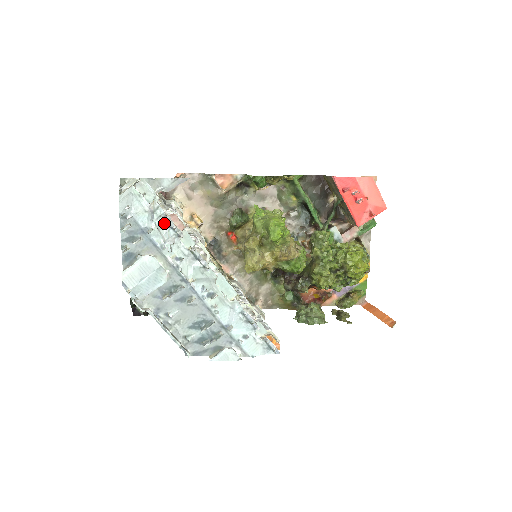
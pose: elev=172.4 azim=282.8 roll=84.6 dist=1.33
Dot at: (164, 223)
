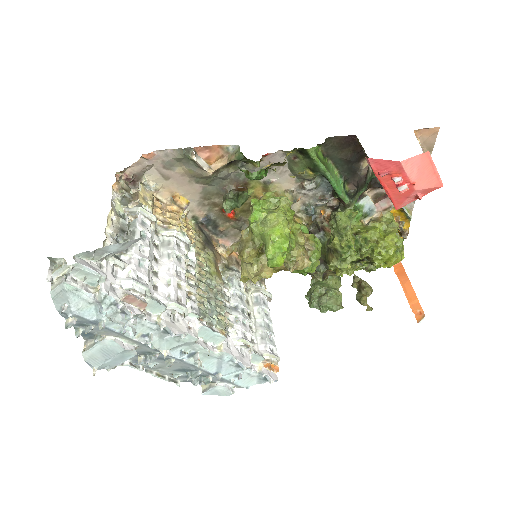
Dot at: (118, 310)
